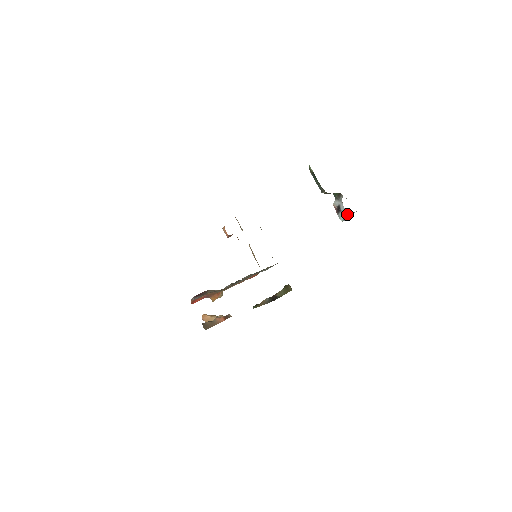
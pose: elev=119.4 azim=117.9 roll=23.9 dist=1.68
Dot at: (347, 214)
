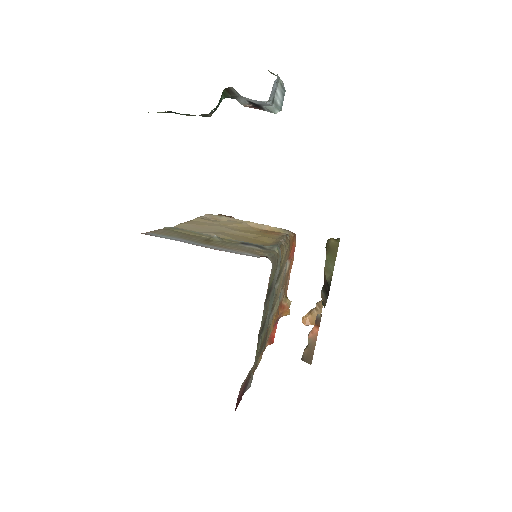
Dot at: (270, 100)
